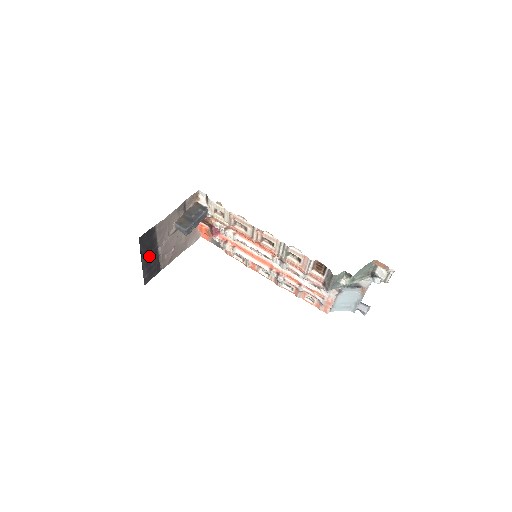
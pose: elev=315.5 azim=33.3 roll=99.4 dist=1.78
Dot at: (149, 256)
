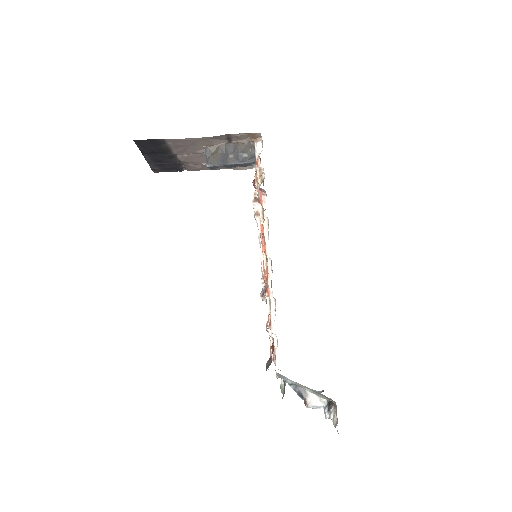
Dot at: (159, 156)
